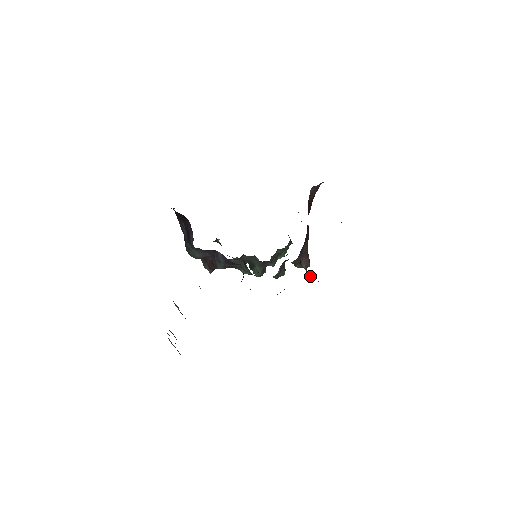
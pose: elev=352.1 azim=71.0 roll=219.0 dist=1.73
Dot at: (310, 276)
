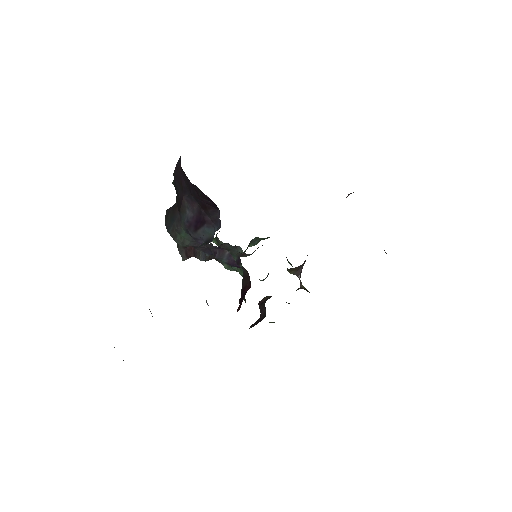
Dot at: (306, 289)
